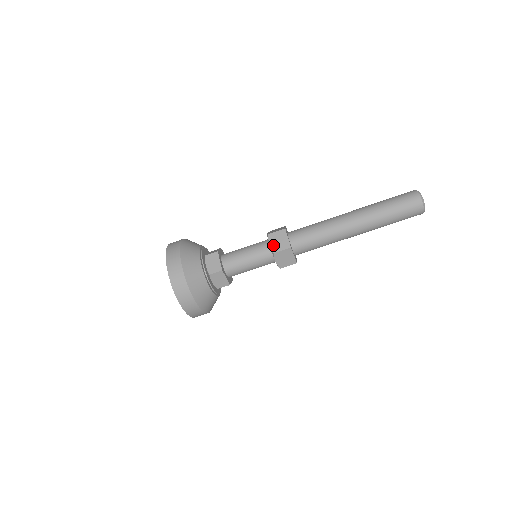
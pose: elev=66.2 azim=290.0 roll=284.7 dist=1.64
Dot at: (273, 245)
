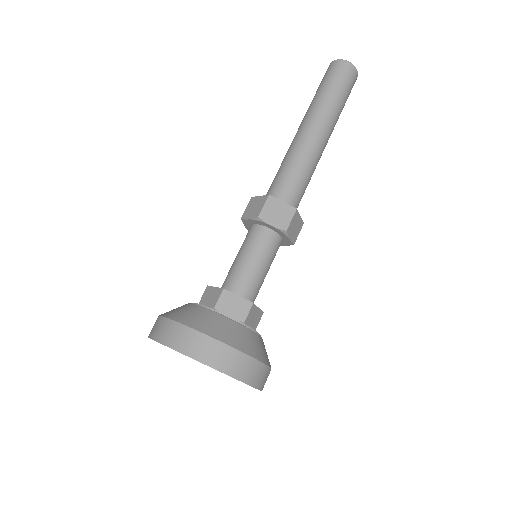
Dot at: (277, 223)
